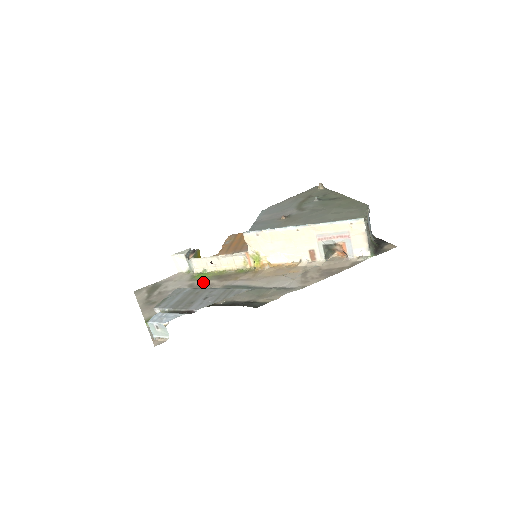
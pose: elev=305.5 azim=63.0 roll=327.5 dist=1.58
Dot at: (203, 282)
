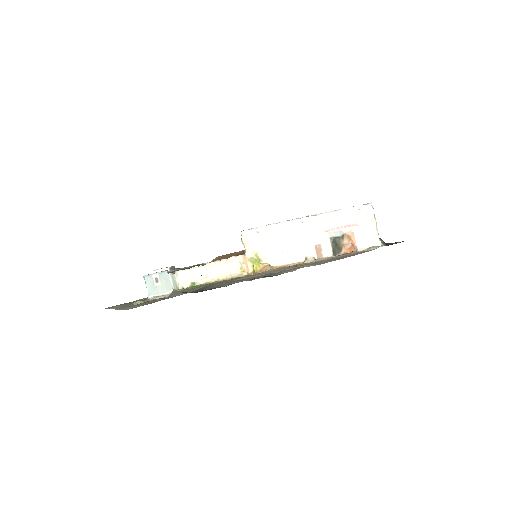
Dot at: (194, 288)
